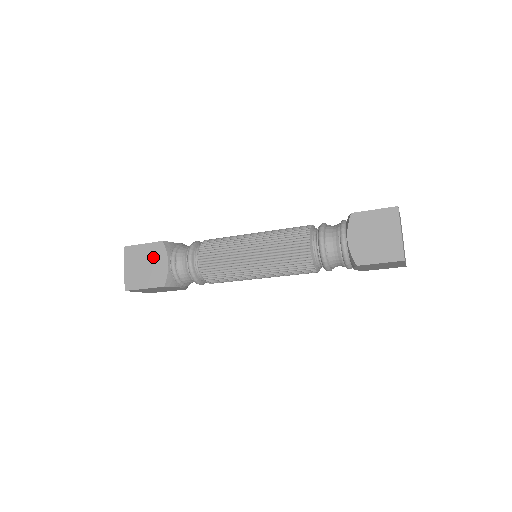
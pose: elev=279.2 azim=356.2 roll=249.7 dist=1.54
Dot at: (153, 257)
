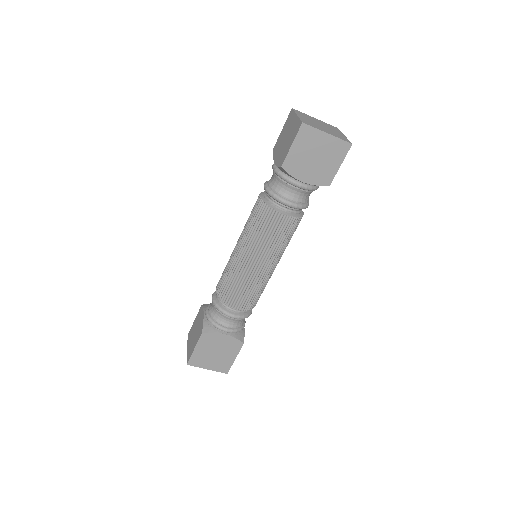
Dot at: (198, 321)
